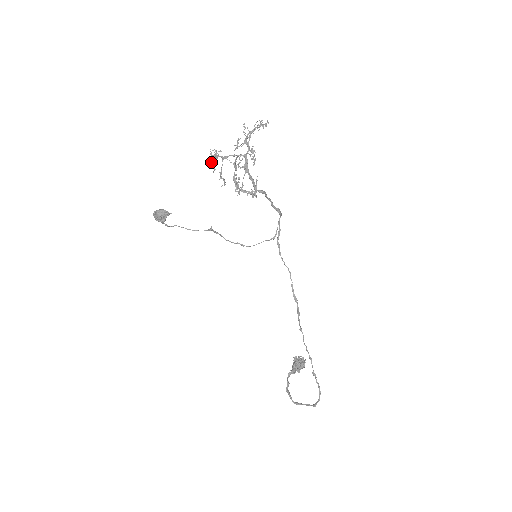
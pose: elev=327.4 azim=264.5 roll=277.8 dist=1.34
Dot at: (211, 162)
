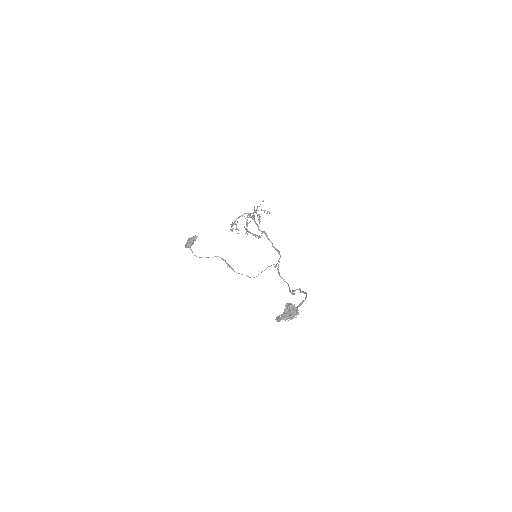
Dot at: (231, 226)
